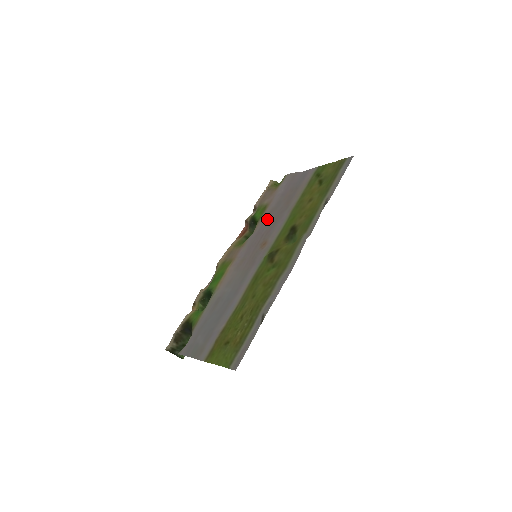
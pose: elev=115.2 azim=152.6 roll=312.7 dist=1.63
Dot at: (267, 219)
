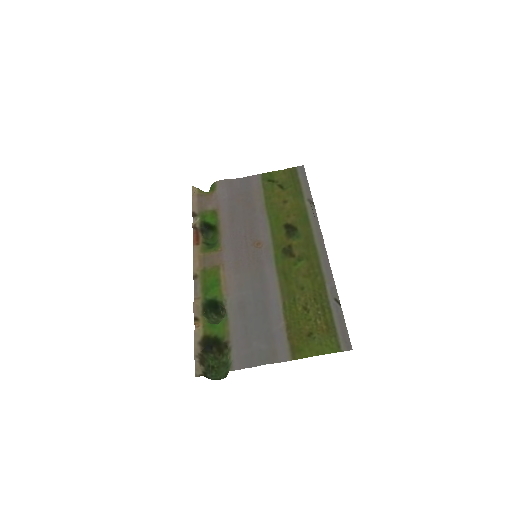
Dot at: (234, 222)
